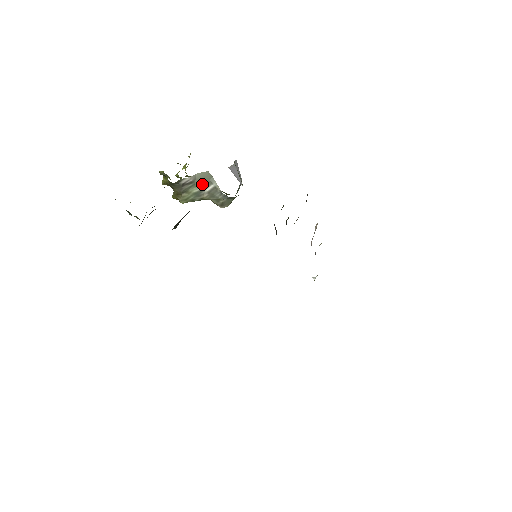
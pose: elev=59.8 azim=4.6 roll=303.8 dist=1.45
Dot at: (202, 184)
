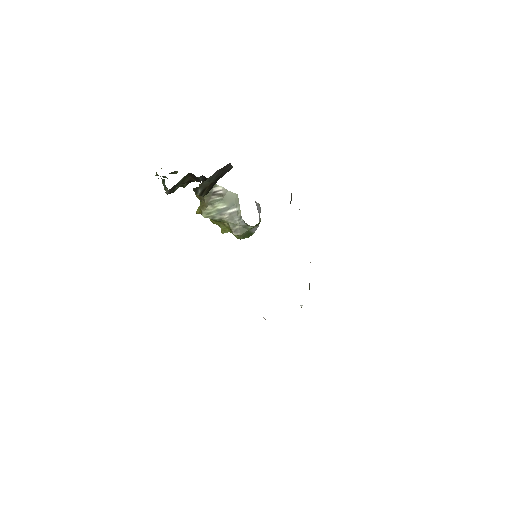
Dot at: (228, 203)
